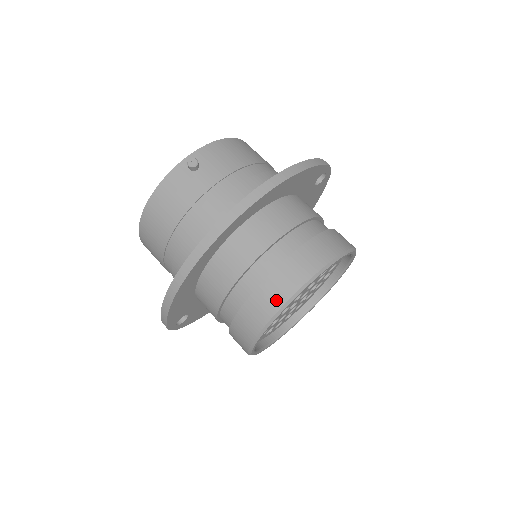
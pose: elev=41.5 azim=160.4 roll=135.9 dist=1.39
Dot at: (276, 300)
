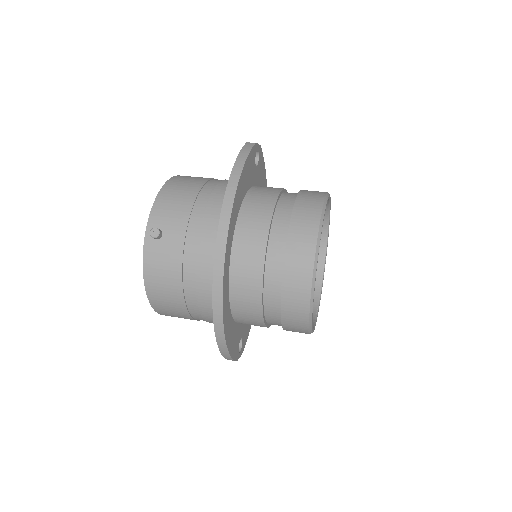
Dot at: (303, 286)
